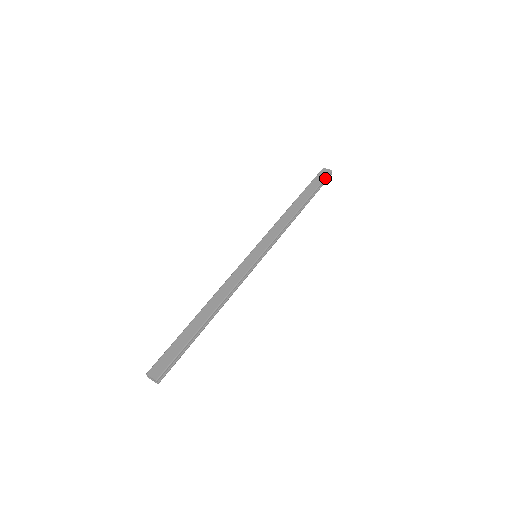
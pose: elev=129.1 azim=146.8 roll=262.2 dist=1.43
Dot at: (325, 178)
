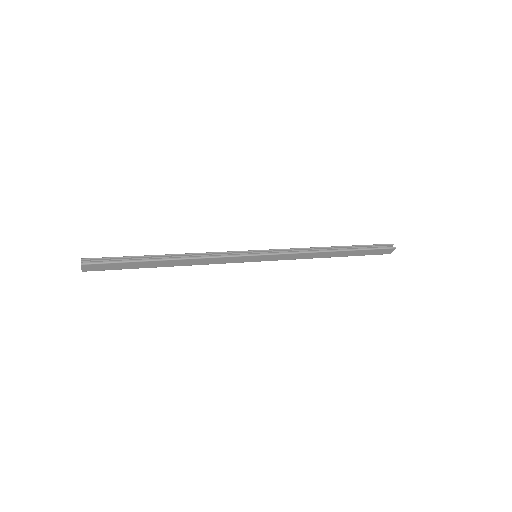
Dot at: (380, 244)
